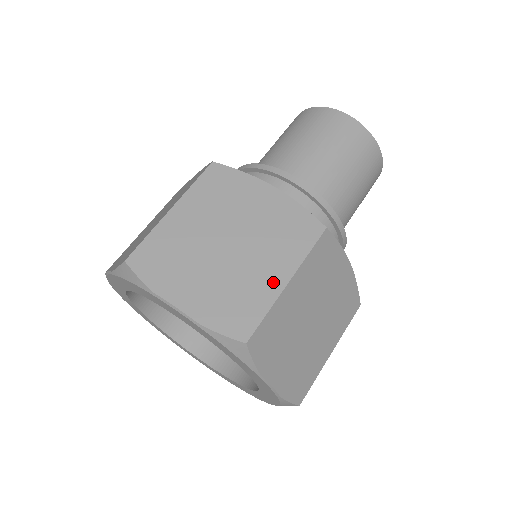
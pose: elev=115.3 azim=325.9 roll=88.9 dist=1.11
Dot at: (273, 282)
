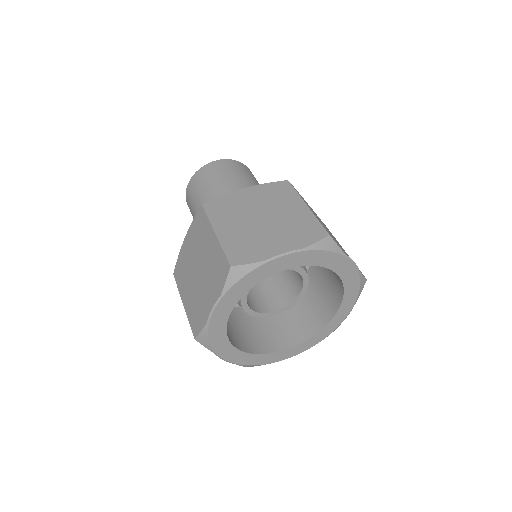
Dot at: (302, 211)
